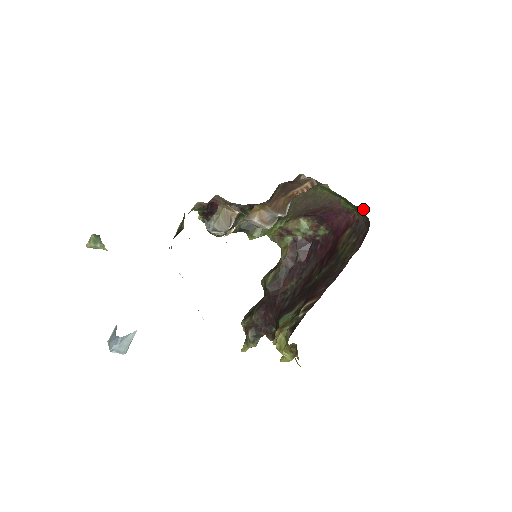
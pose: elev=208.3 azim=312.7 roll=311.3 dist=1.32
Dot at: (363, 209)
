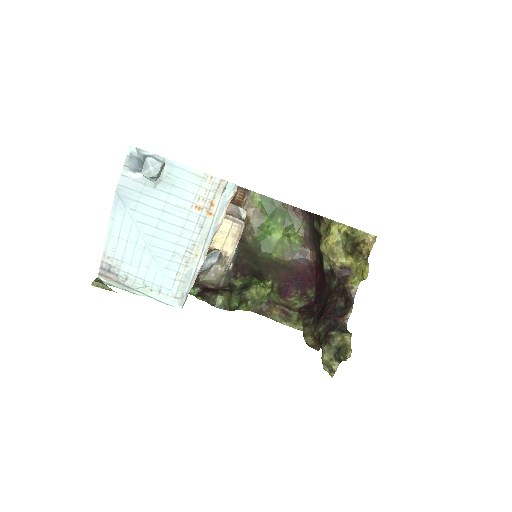
Dot at: (291, 206)
